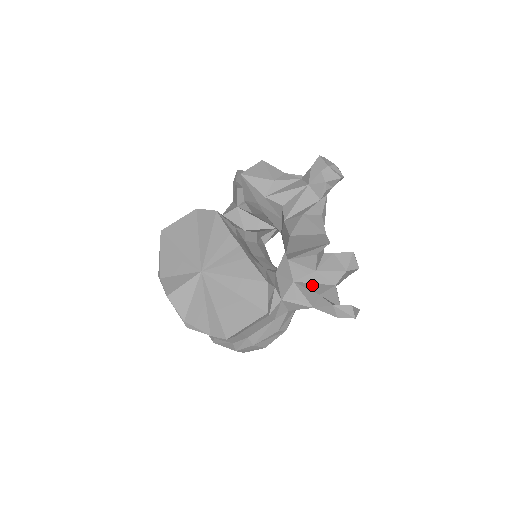
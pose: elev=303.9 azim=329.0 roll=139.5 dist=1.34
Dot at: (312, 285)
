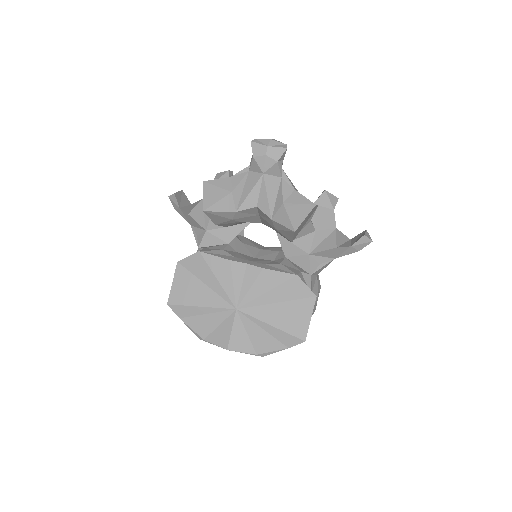
Dot at: (323, 244)
